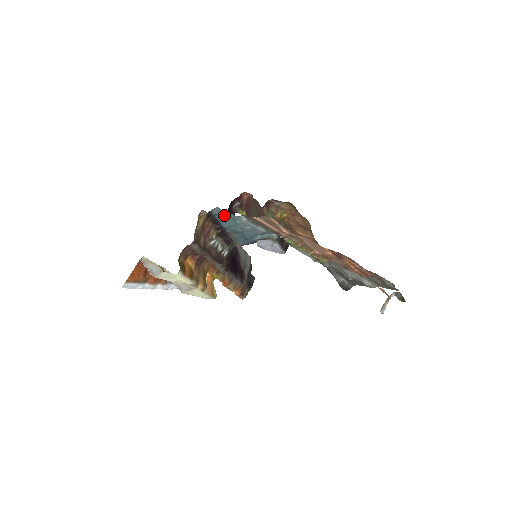
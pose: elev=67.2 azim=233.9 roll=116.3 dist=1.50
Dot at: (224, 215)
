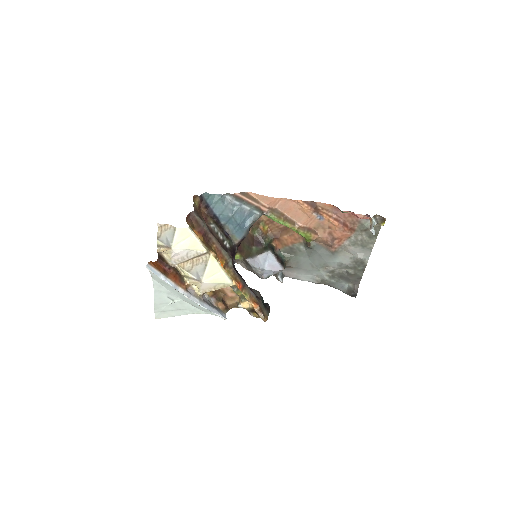
Dot at: (213, 199)
